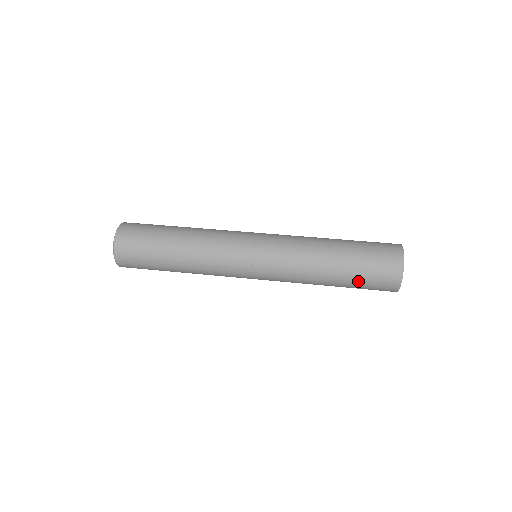
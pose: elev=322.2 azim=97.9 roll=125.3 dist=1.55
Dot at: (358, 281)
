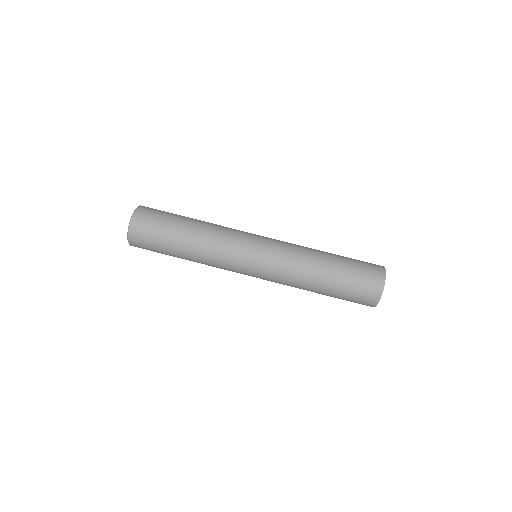
Dot at: (341, 296)
